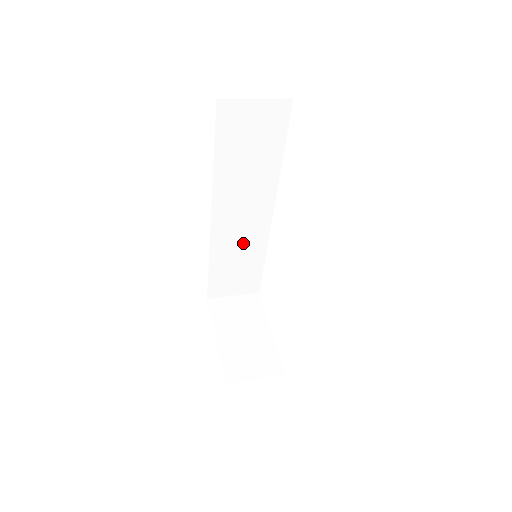
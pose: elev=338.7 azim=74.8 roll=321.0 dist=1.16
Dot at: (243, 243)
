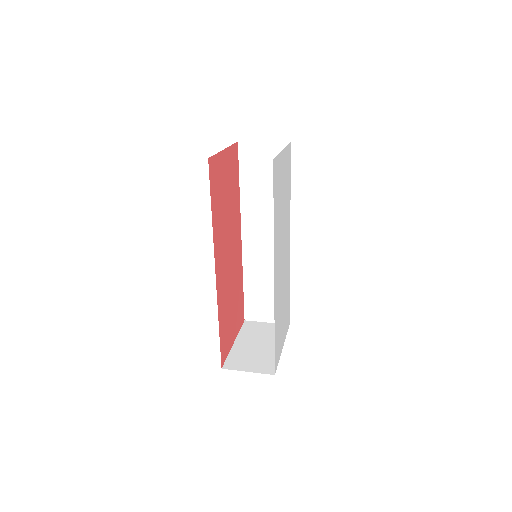
Dot at: (269, 266)
